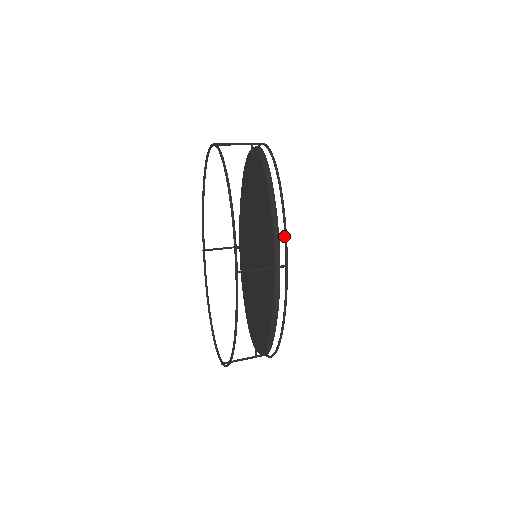
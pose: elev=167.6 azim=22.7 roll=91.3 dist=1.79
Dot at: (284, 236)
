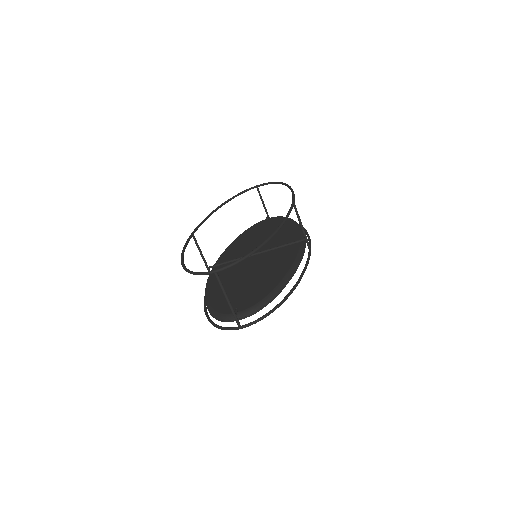
Dot at: (308, 238)
